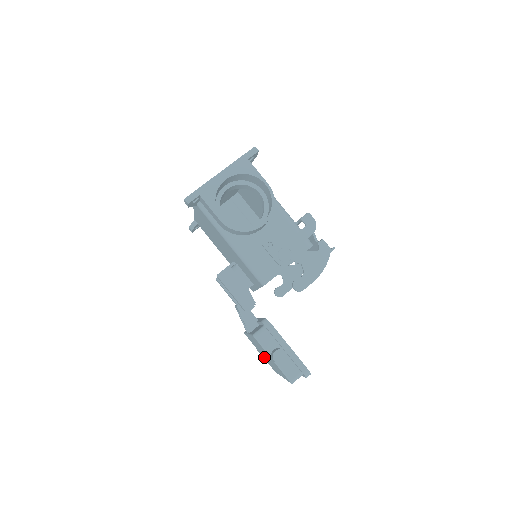
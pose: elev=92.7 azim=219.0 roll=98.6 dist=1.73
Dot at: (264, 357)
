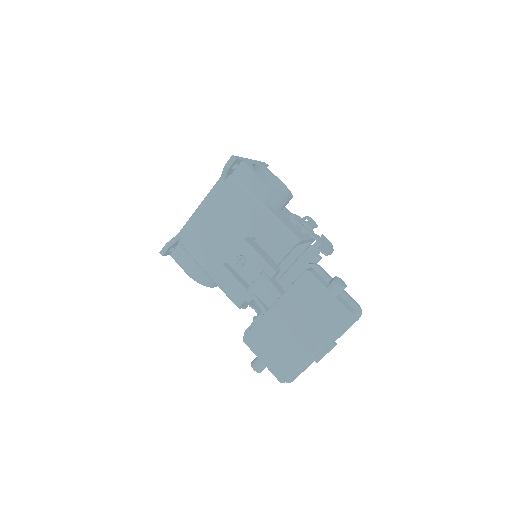
Dot at: (275, 355)
